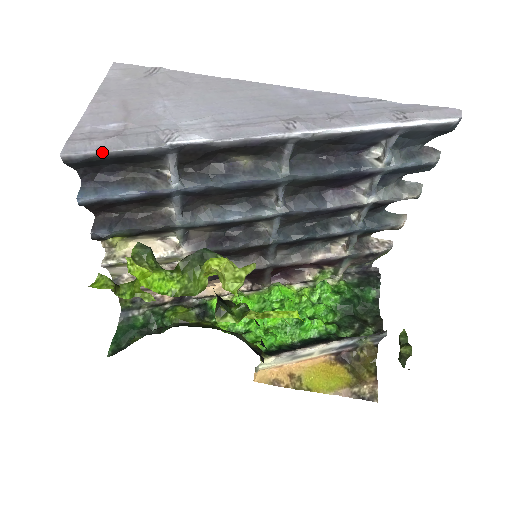
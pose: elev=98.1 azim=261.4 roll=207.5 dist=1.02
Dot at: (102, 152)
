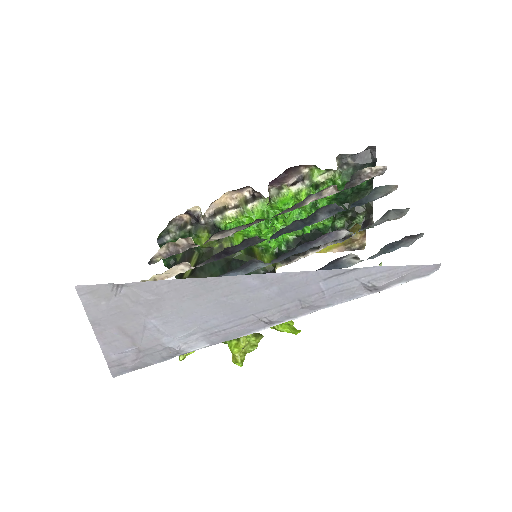
Dot at: occluded
